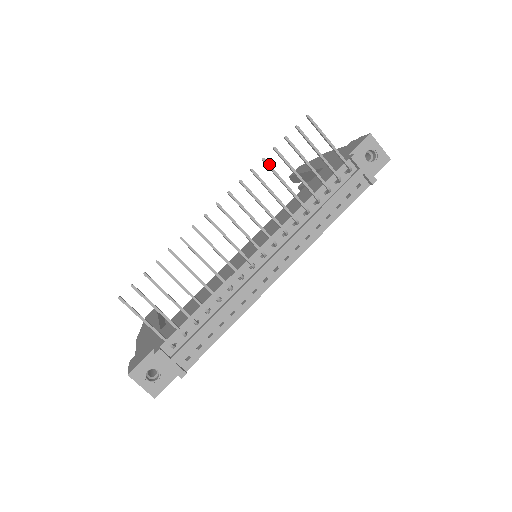
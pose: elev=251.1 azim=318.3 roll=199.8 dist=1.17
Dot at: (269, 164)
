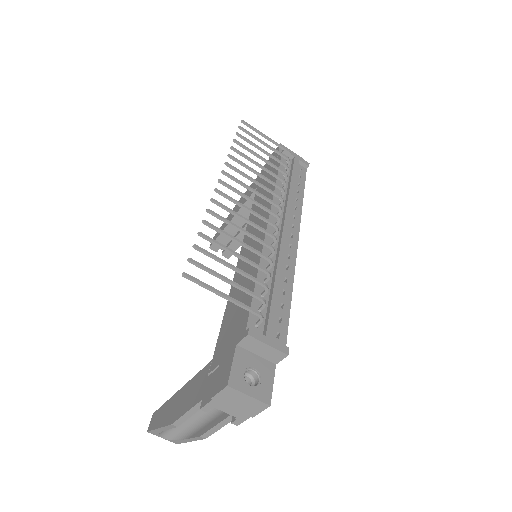
Dot at: (238, 150)
